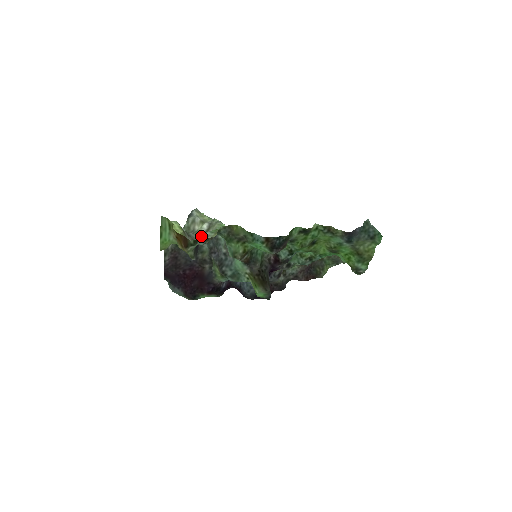
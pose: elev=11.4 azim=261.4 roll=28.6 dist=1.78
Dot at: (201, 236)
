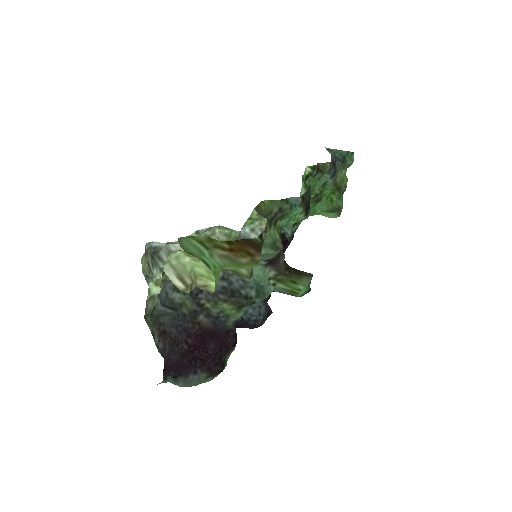
Dot at: occluded
